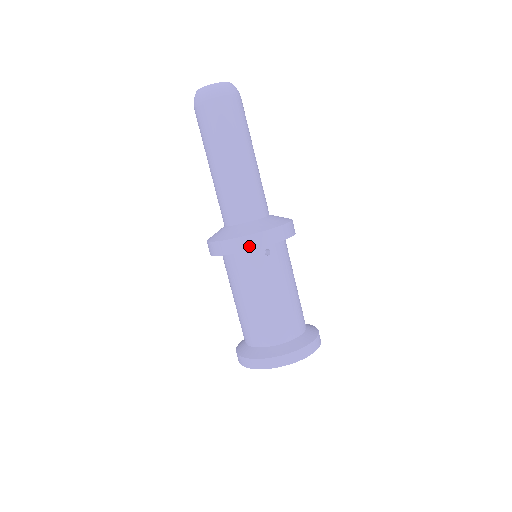
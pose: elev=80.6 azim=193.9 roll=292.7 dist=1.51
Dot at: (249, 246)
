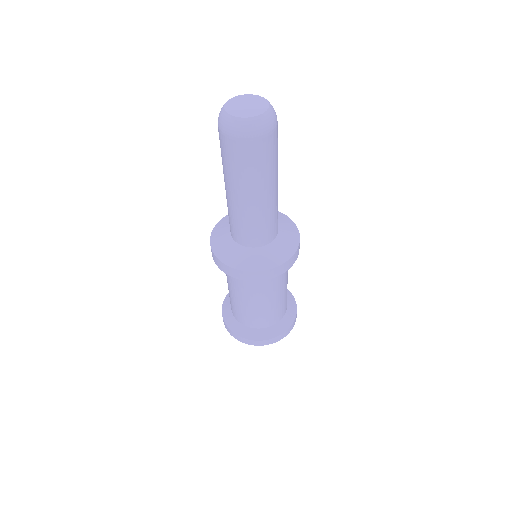
Dot at: (250, 278)
